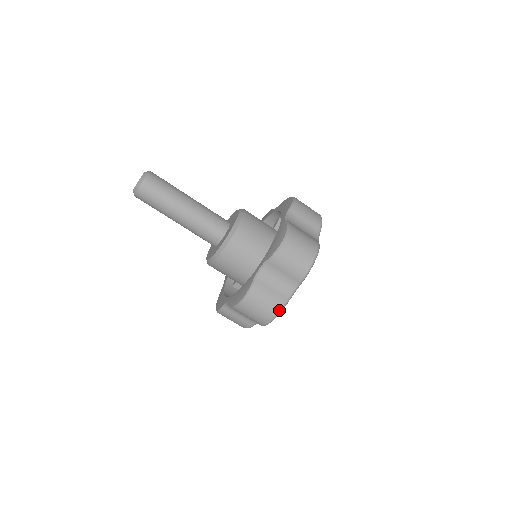
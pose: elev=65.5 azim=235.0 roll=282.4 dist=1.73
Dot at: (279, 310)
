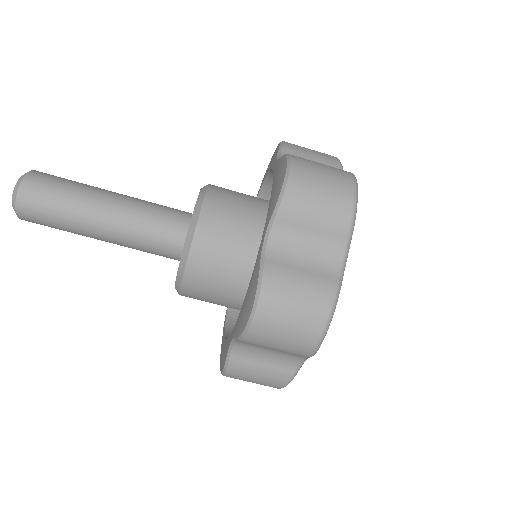
Dot at: (331, 302)
